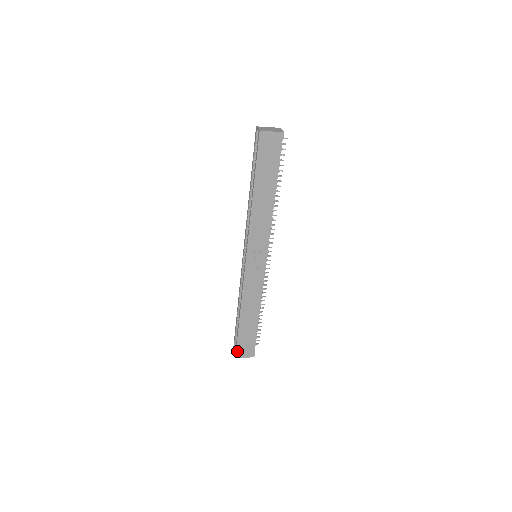
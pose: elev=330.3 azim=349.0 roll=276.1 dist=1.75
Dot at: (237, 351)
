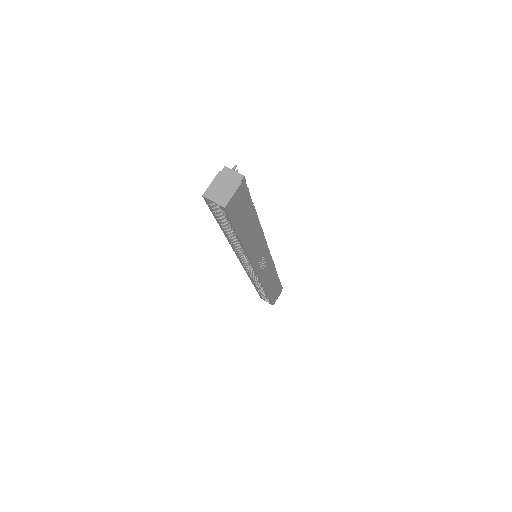
Dot at: (272, 303)
